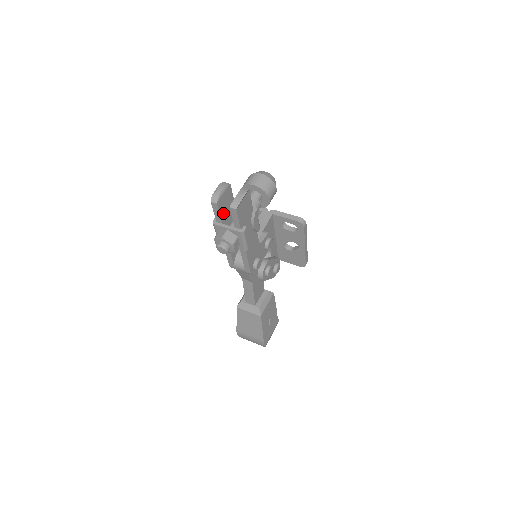
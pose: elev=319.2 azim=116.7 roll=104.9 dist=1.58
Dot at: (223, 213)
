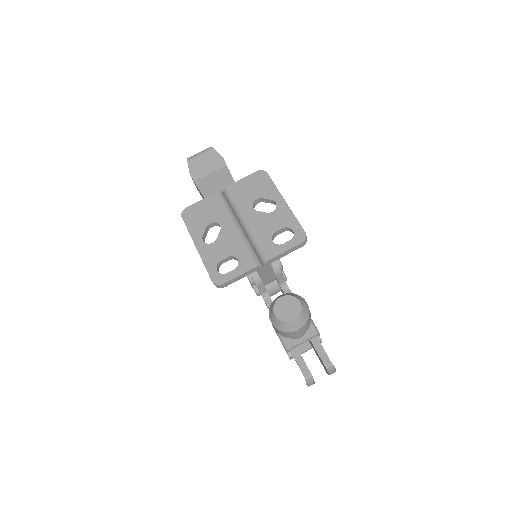
Dot at: occluded
